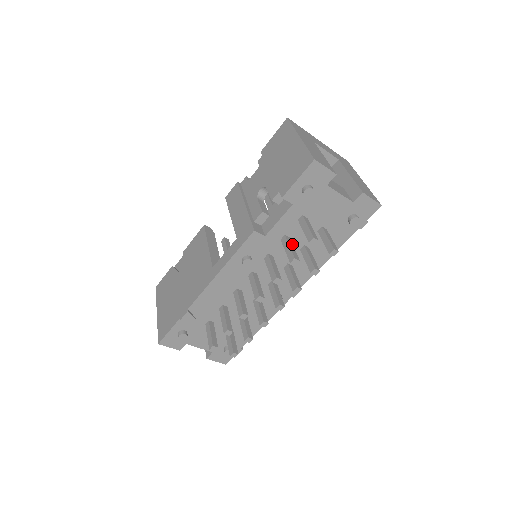
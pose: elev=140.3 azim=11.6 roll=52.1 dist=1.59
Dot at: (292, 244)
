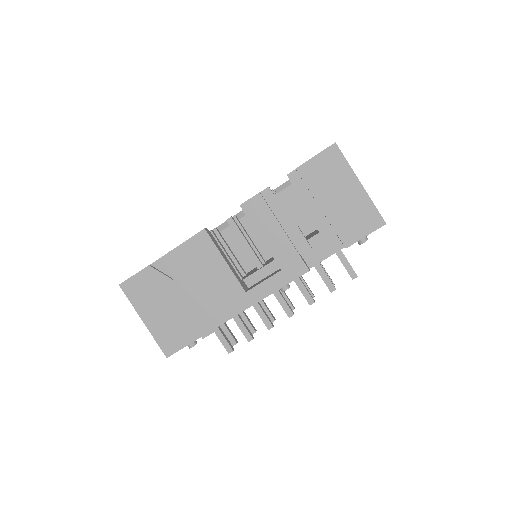
Dot at: occluded
